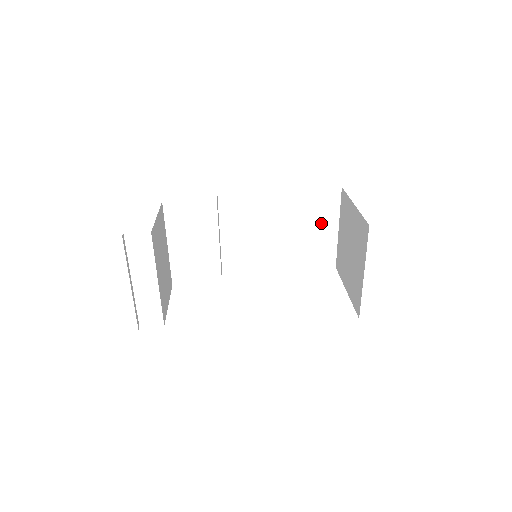
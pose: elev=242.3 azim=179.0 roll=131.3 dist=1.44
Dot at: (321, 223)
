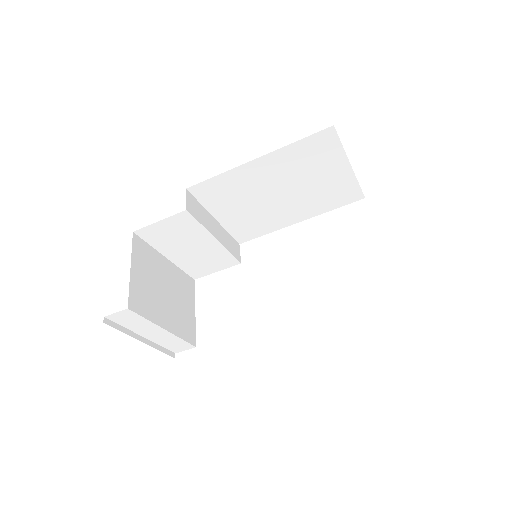
Dot at: (325, 168)
